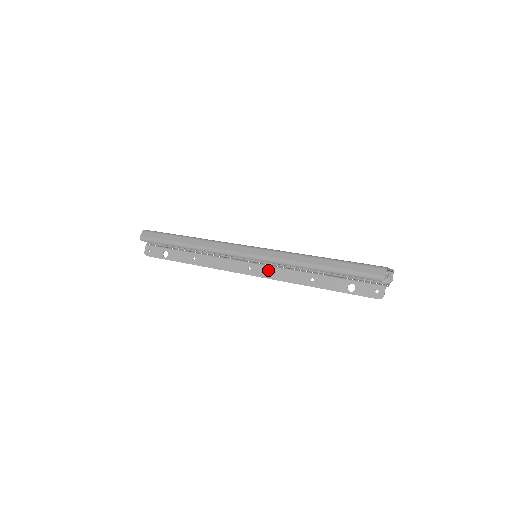
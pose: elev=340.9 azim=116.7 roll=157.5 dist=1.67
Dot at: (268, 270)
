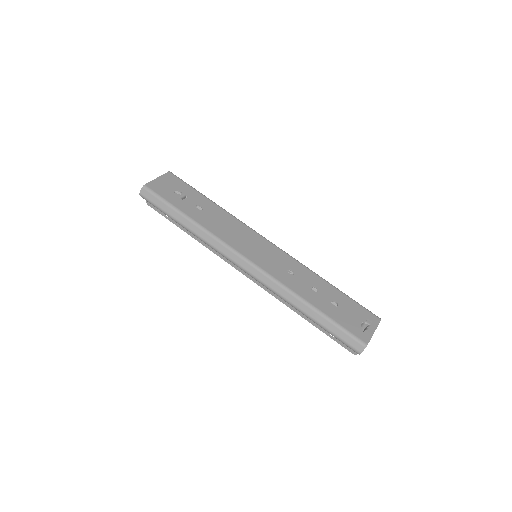
Dot at: occluded
